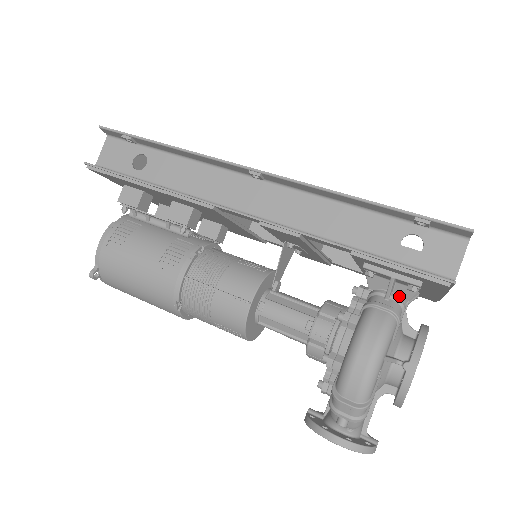
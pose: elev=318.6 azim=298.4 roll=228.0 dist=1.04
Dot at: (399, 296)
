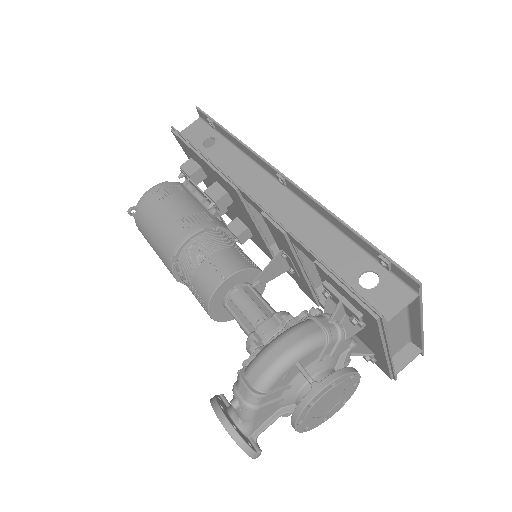
Dot at: (344, 329)
